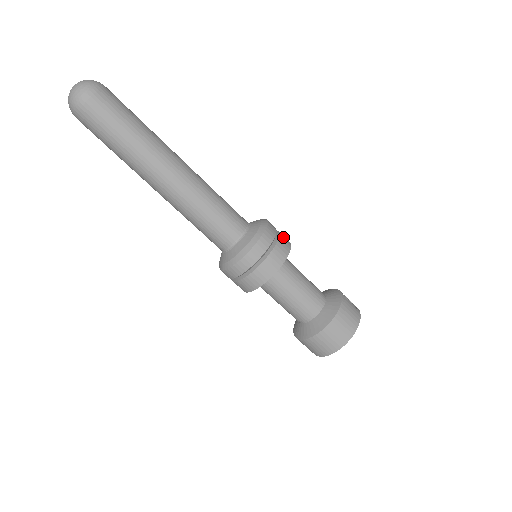
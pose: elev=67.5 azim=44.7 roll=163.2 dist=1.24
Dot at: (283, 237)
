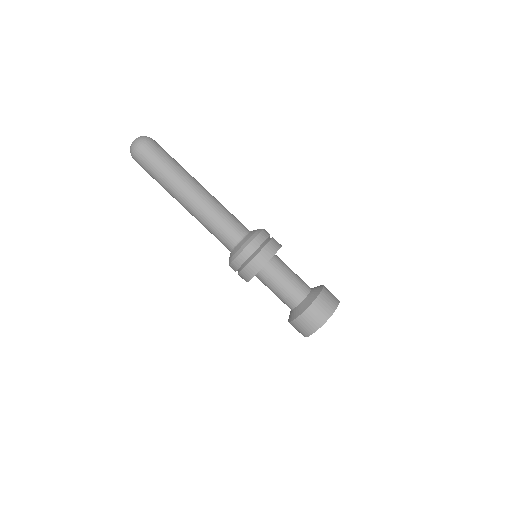
Dot at: occluded
